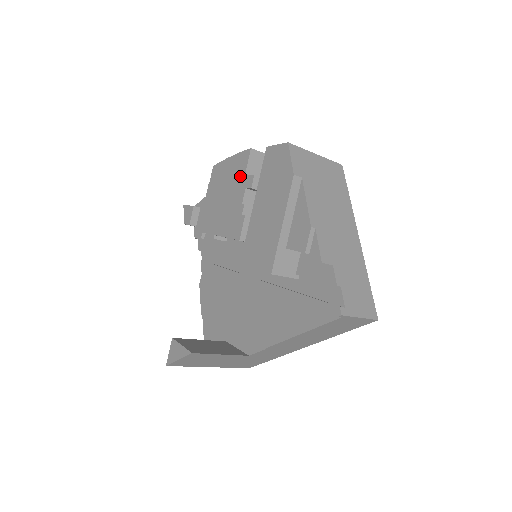
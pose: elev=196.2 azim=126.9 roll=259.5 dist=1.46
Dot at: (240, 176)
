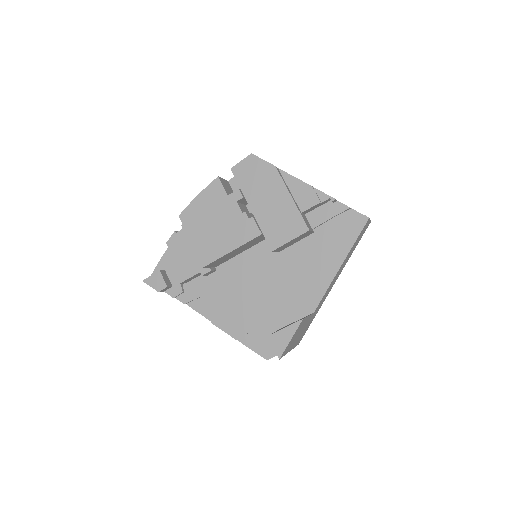
Dot at: (222, 199)
